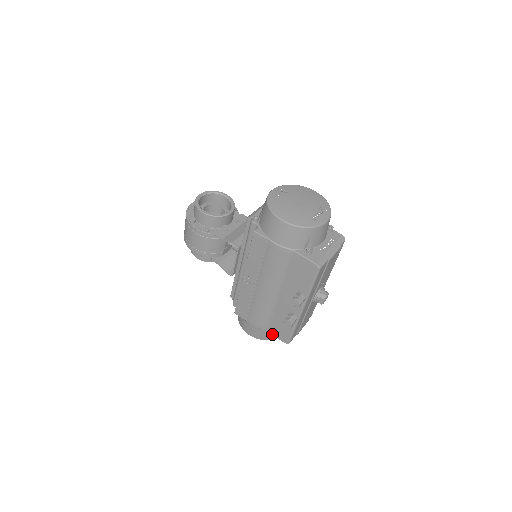
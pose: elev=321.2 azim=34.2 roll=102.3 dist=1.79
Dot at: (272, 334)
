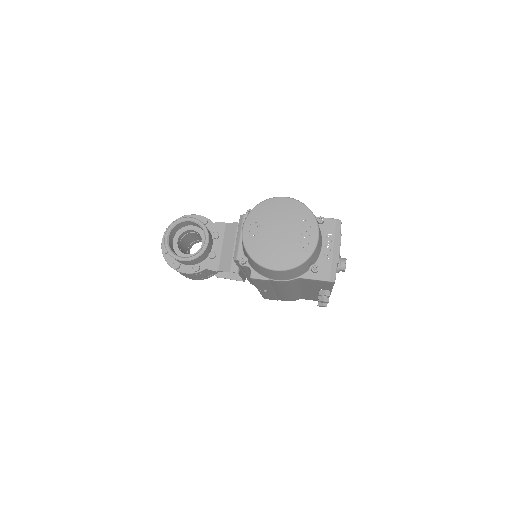
Dot at: occluded
